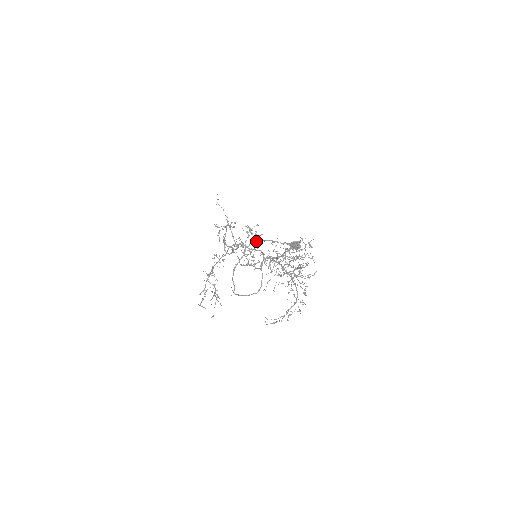
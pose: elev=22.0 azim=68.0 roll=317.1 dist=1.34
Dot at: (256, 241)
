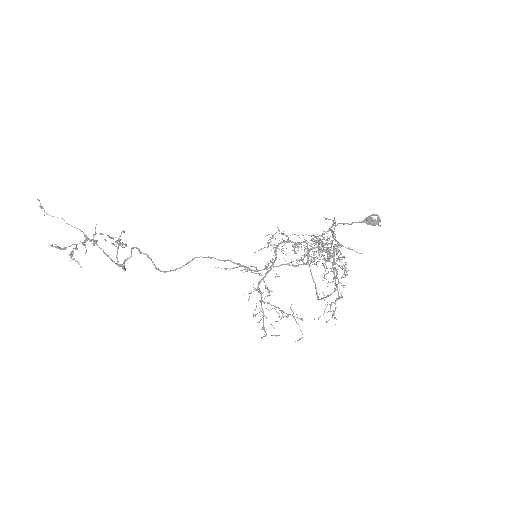
Dot at: occluded
